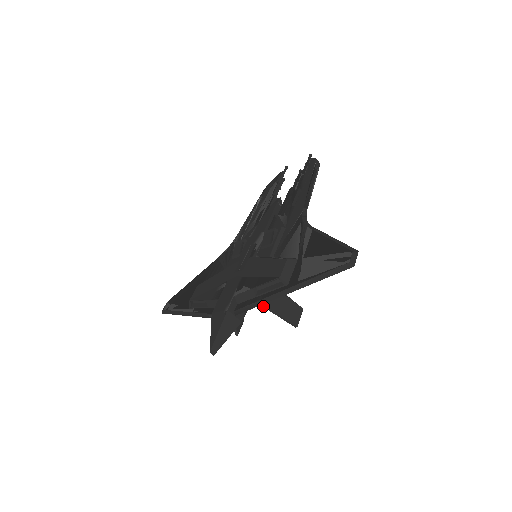
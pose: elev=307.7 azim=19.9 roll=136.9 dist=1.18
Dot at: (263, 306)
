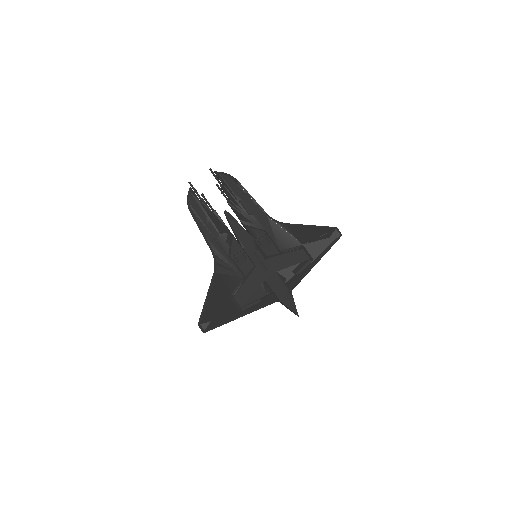
Dot at: occluded
